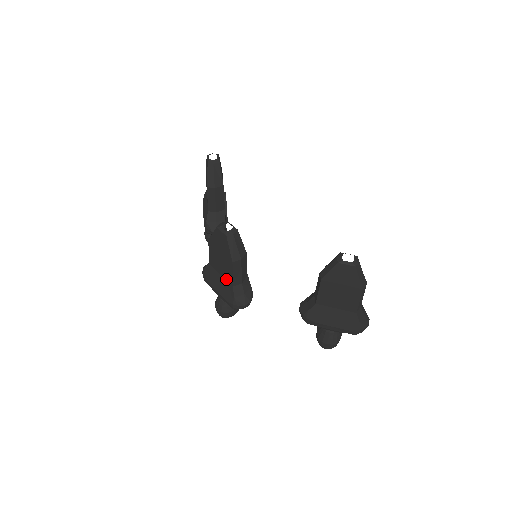
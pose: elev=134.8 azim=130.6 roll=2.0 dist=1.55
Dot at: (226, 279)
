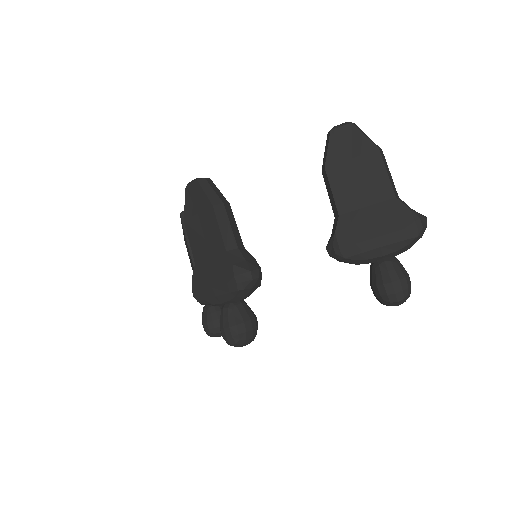
Dot at: (216, 253)
